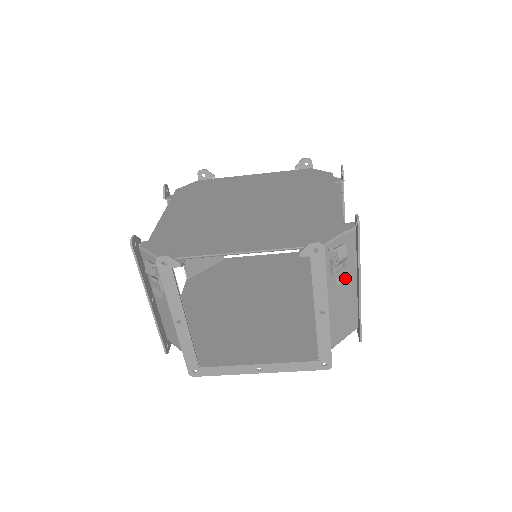
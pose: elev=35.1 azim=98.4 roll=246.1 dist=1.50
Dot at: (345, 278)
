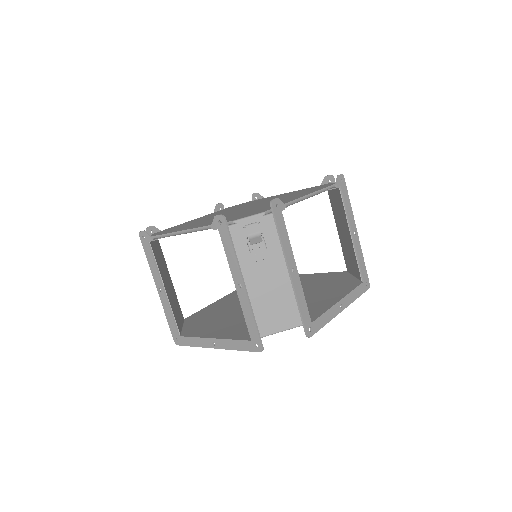
Dot at: (264, 257)
